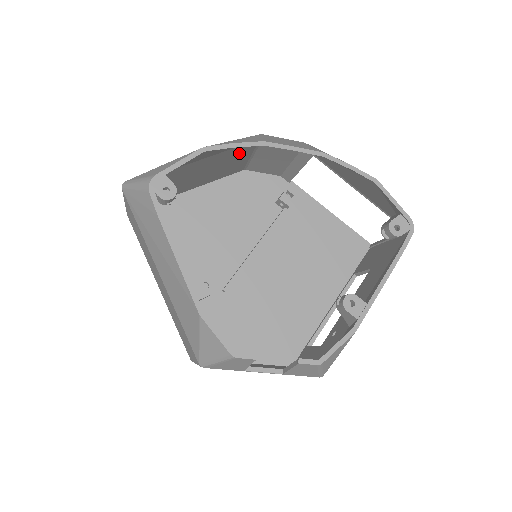
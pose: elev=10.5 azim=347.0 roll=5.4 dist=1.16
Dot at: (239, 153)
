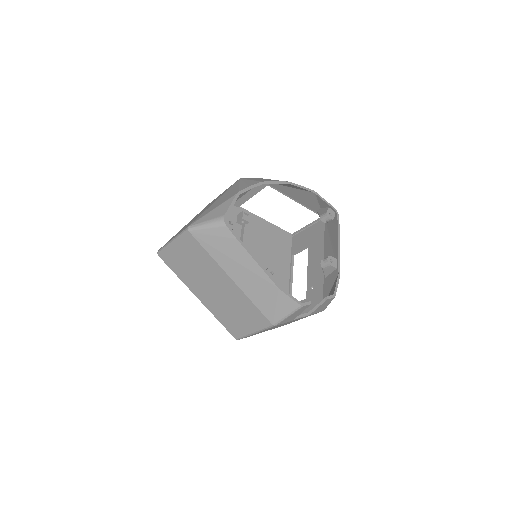
Dot at: occluded
